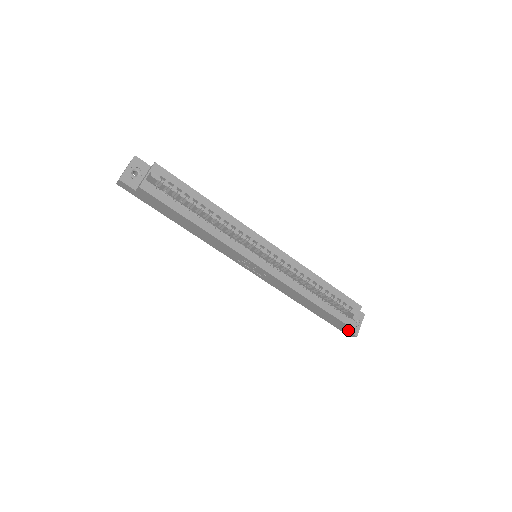
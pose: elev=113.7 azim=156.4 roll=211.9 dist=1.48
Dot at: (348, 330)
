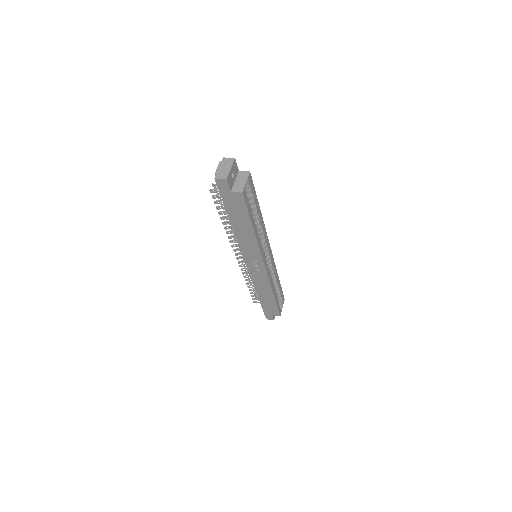
Dot at: (273, 316)
